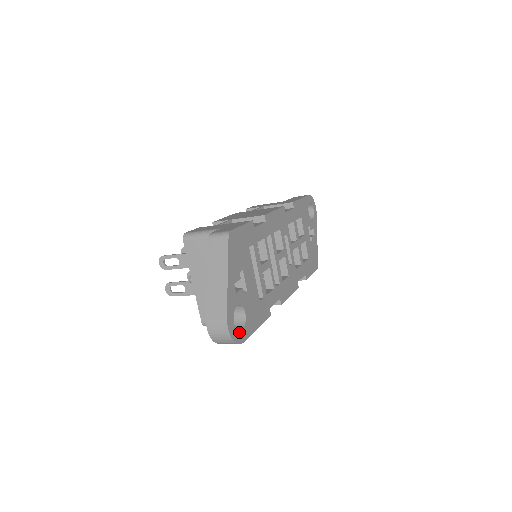
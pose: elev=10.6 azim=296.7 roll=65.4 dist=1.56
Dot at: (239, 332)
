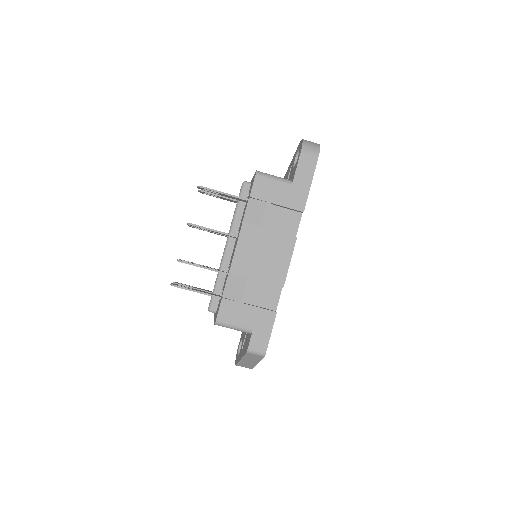
Dot at: occluded
